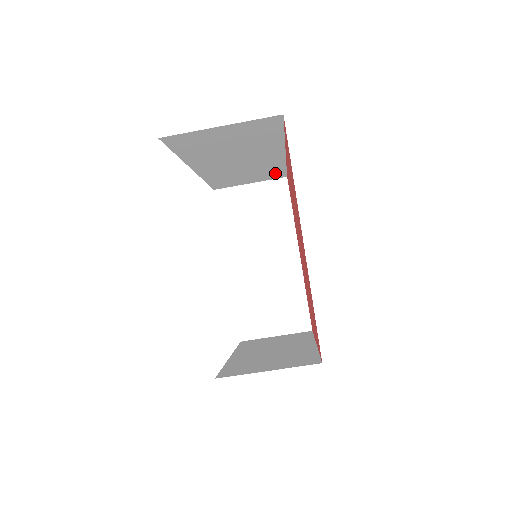
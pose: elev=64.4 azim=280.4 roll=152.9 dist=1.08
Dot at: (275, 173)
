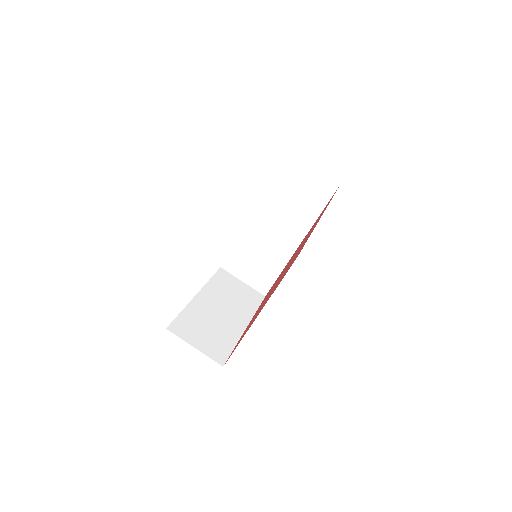
Dot at: (268, 278)
